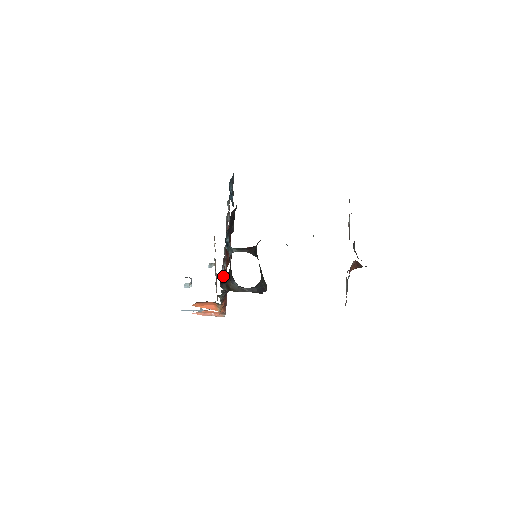
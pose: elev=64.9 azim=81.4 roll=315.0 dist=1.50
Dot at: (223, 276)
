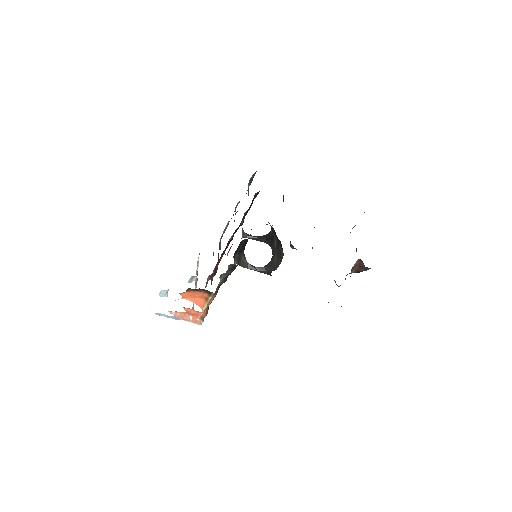
Dot at: (212, 279)
